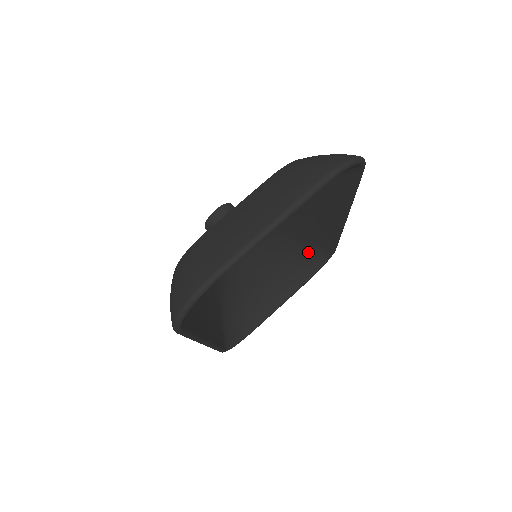
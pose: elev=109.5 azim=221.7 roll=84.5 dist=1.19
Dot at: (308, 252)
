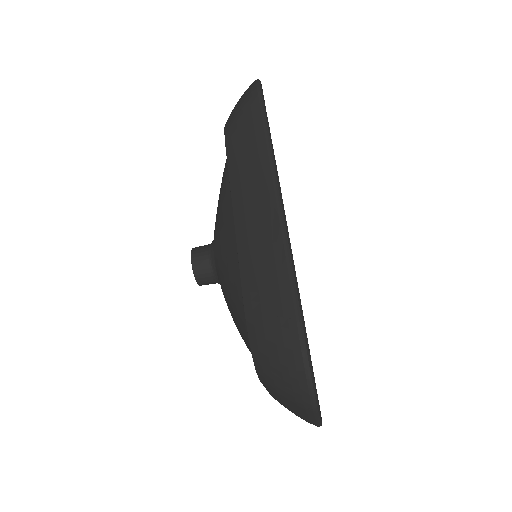
Dot at: occluded
